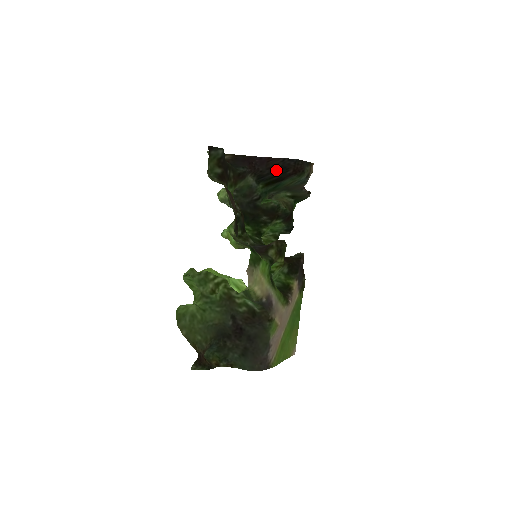
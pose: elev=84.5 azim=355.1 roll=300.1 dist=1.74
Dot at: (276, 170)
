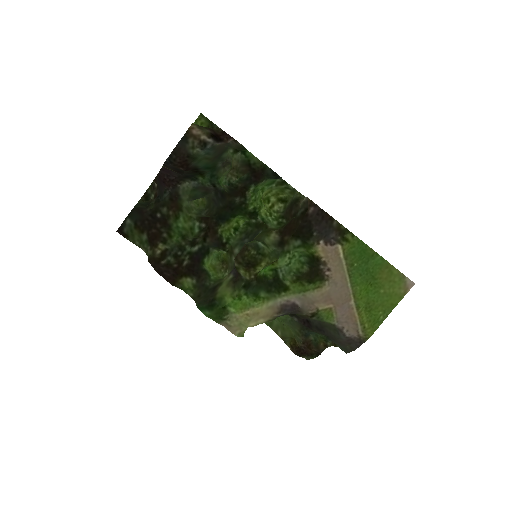
Dot at: (179, 172)
